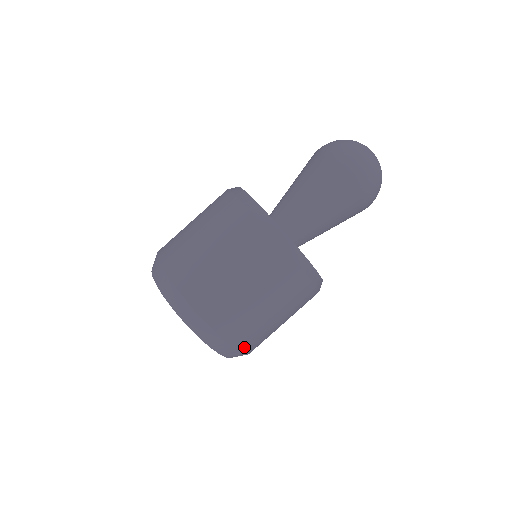
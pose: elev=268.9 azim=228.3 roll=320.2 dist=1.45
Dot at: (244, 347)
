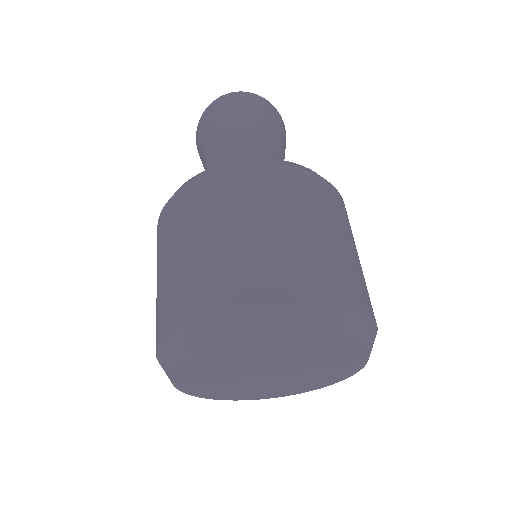
Dot at: (308, 291)
